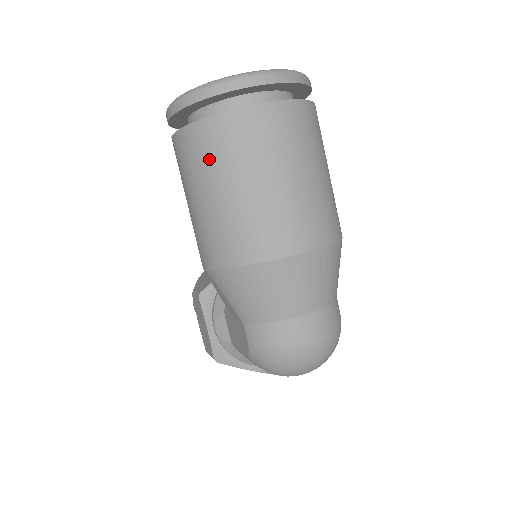
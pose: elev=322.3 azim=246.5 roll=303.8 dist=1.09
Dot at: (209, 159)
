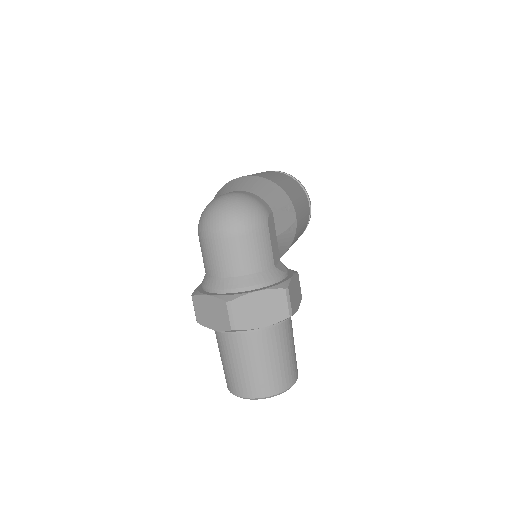
Dot at: occluded
